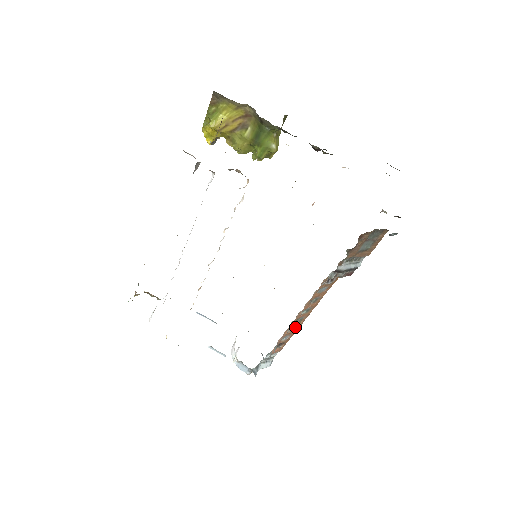
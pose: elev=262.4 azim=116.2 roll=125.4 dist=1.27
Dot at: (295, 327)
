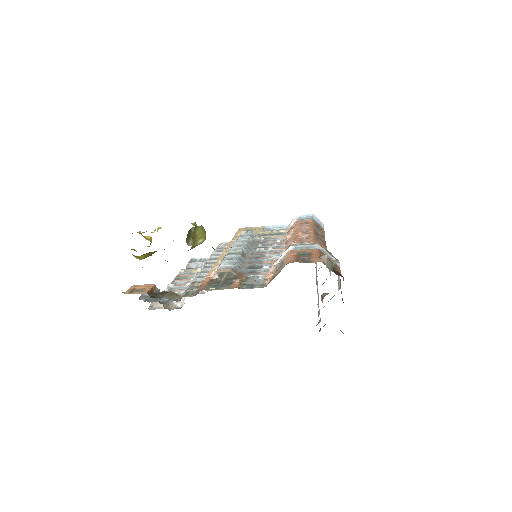
Dot at: occluded
